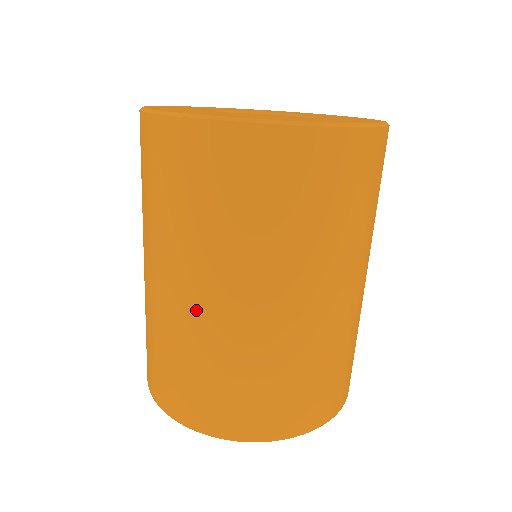
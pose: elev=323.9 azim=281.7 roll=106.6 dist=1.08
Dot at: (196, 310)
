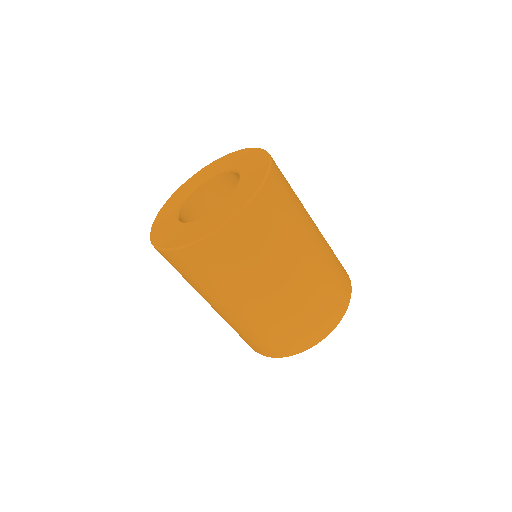
Dot at: (284, 295)
